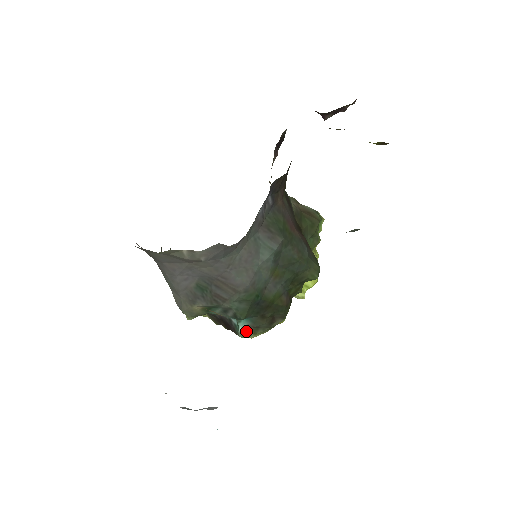
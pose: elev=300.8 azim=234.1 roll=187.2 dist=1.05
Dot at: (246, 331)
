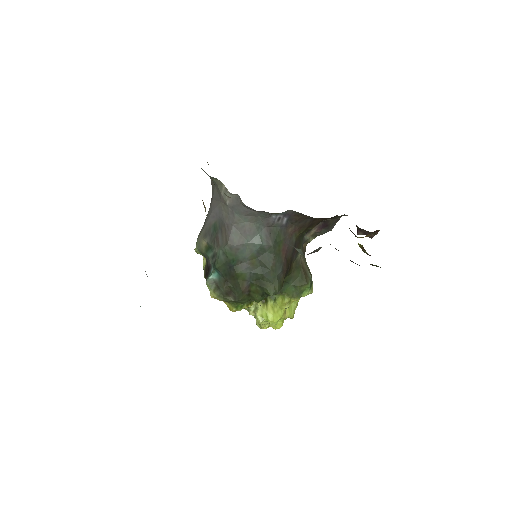
Dot at: (212, 283)
